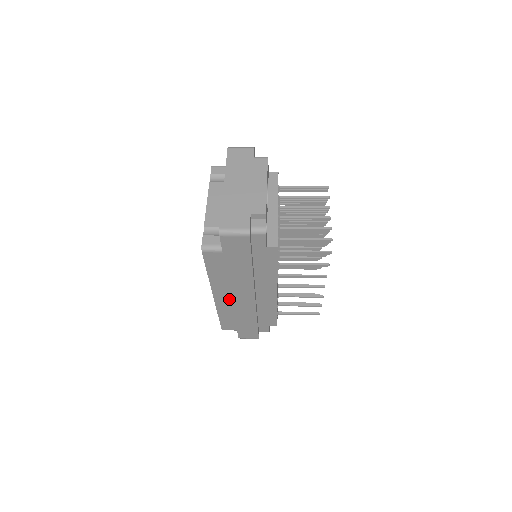
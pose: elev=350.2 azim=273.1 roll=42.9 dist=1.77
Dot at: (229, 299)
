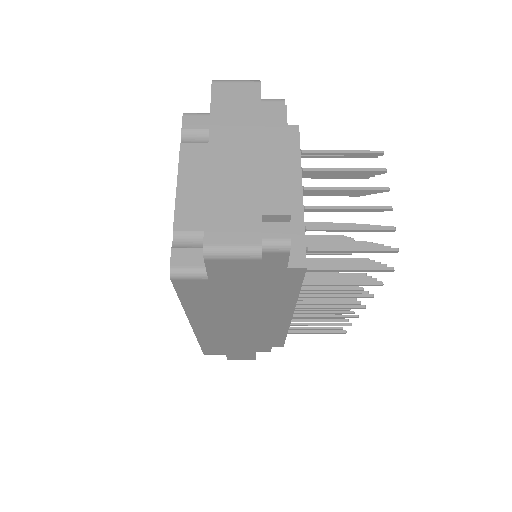
Dot at: (216, 328)
